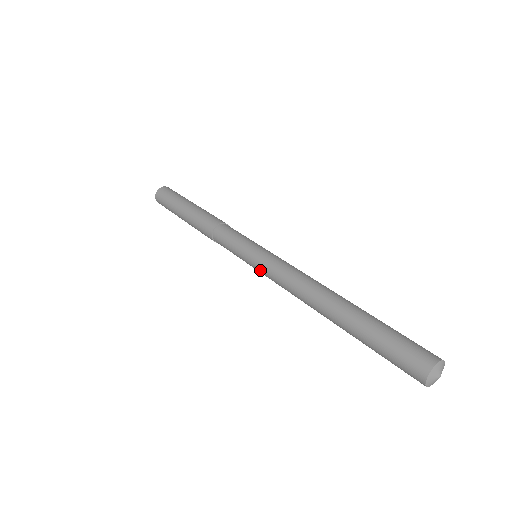
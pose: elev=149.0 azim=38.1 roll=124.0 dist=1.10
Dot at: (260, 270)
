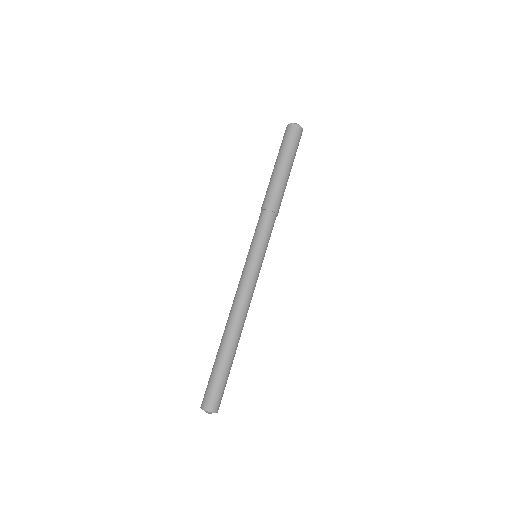
Dot at: (244, 268)
